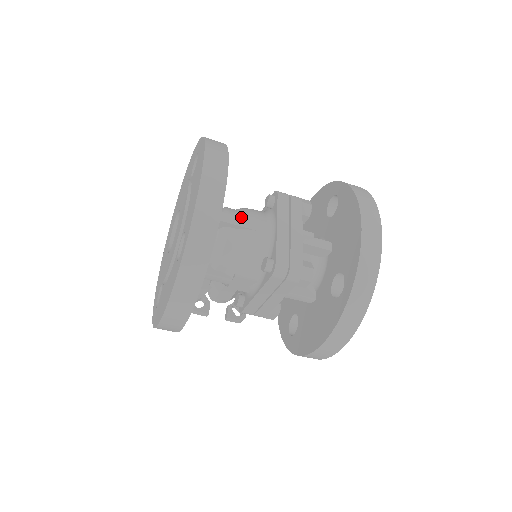
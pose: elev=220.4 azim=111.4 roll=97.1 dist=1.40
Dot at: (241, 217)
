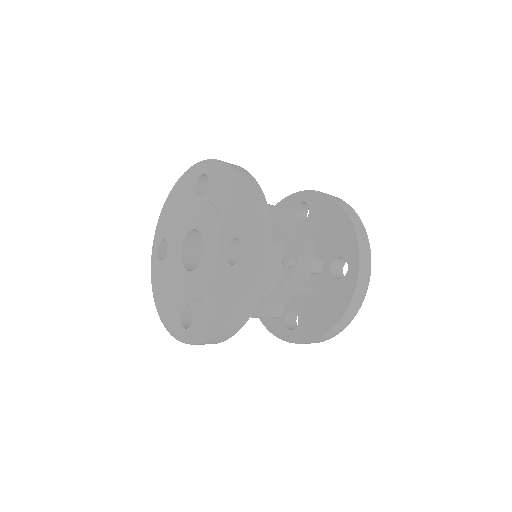
Dot at: occluded
